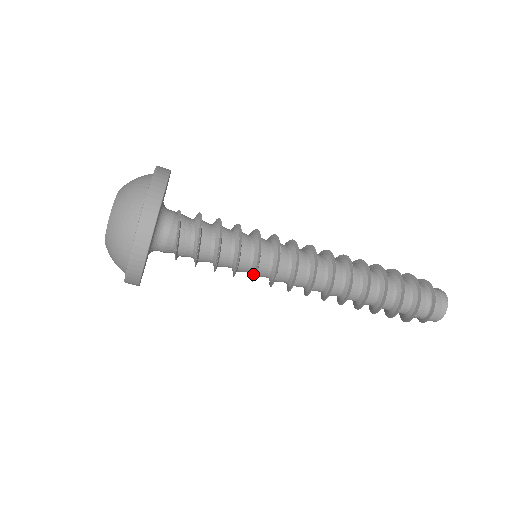
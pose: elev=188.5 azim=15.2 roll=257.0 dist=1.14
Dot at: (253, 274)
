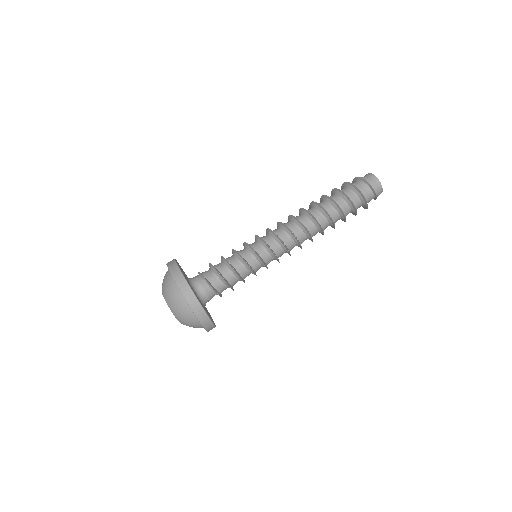
Dot at: (260, 260)
